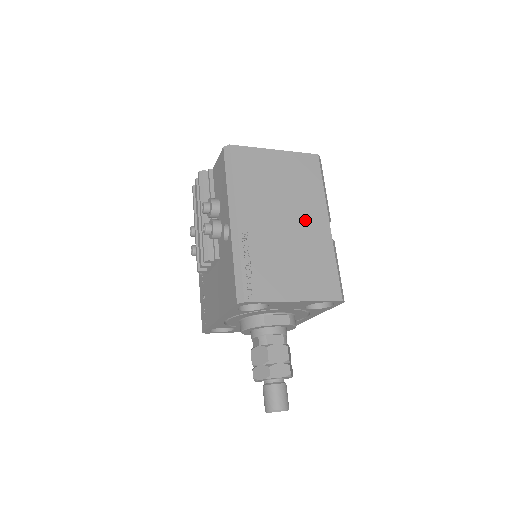
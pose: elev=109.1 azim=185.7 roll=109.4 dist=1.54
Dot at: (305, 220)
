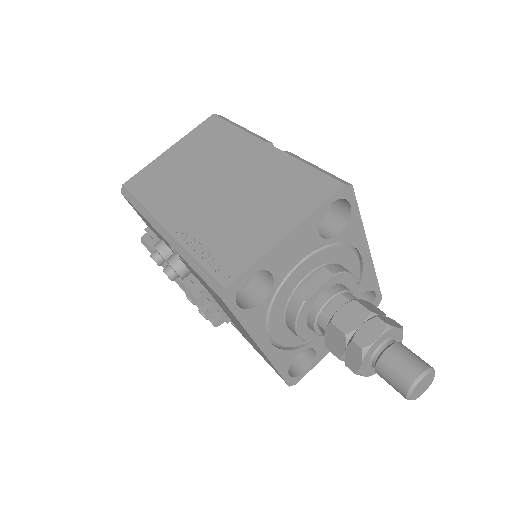
Dot at: (239, 165)
